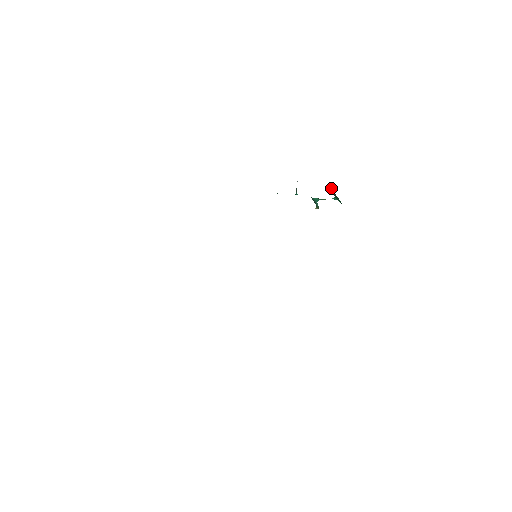
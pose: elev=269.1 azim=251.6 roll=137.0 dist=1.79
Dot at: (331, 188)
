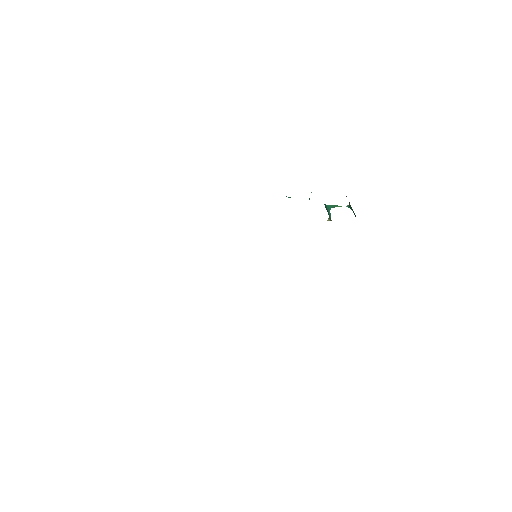
Dot at: occluded
